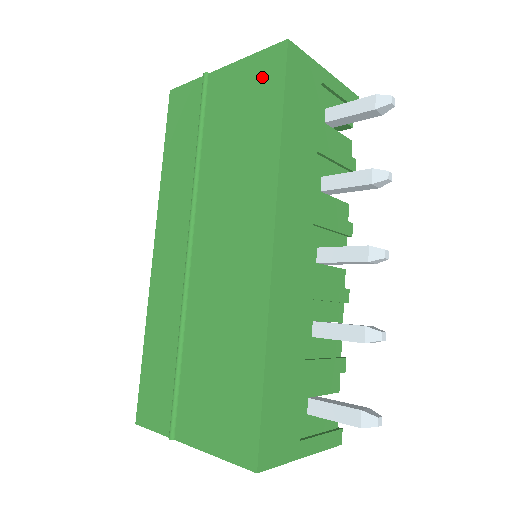
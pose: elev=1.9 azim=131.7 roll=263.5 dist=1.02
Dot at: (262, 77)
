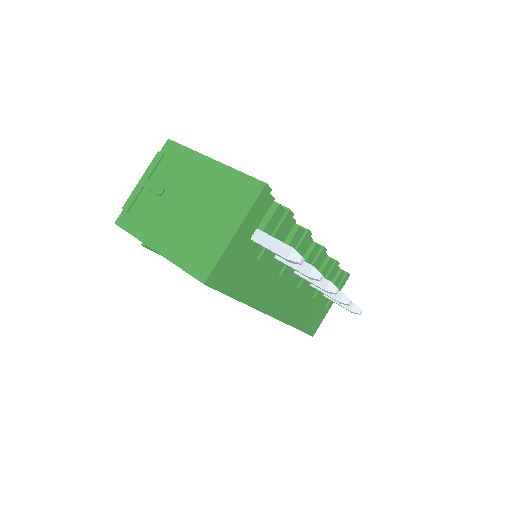
Dot at: occluded
